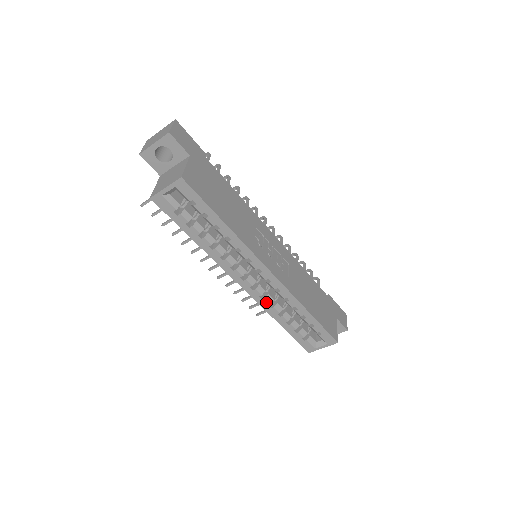
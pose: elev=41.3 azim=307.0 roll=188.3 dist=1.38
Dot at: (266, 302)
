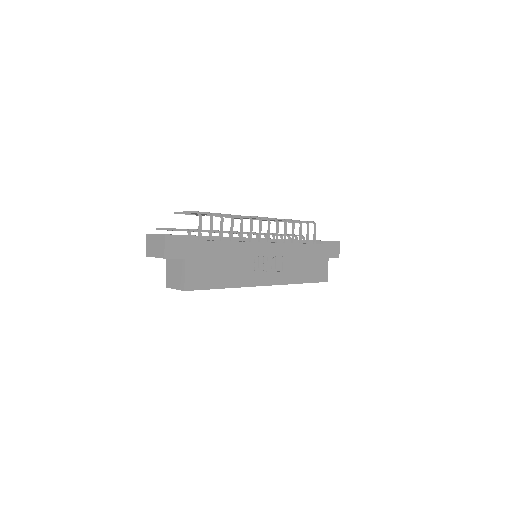
Dot at: occluded
